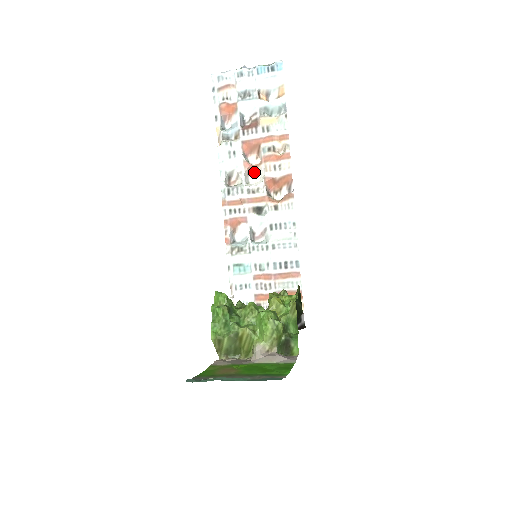
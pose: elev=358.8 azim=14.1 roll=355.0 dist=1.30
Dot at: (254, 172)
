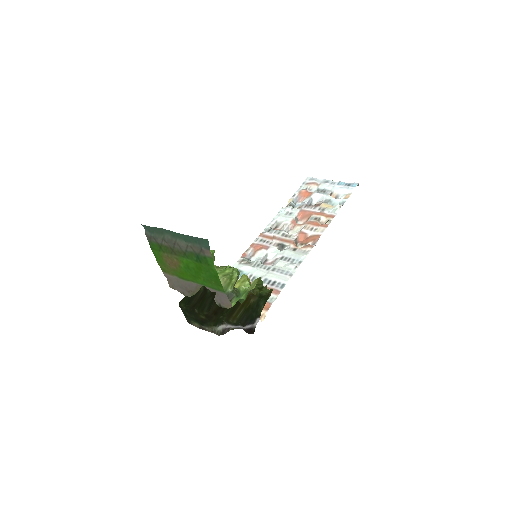
Dot at: (296, 229)
